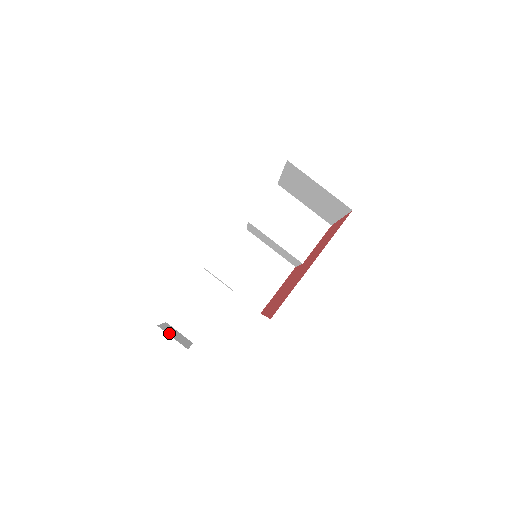
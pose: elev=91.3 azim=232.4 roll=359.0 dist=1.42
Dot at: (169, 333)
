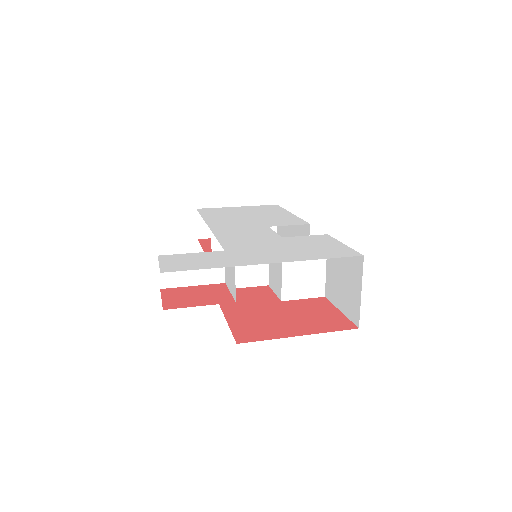
Dot at: occluded
